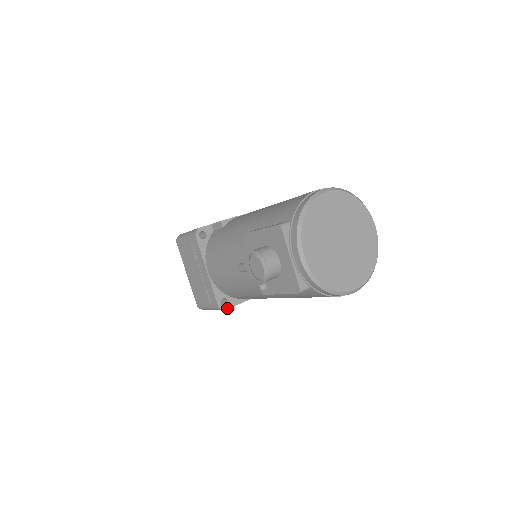
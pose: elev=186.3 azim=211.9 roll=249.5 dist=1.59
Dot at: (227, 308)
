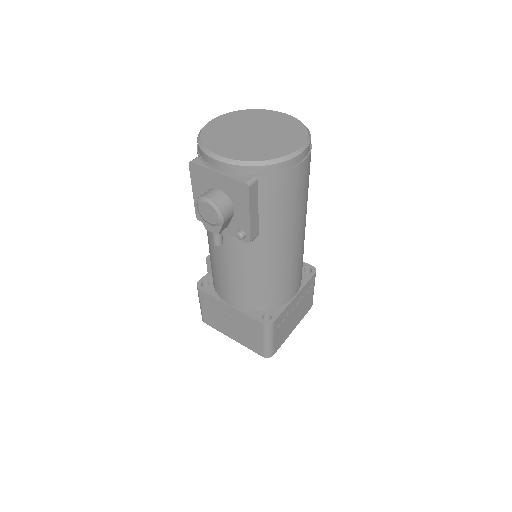
Dot at: (274, 320)
